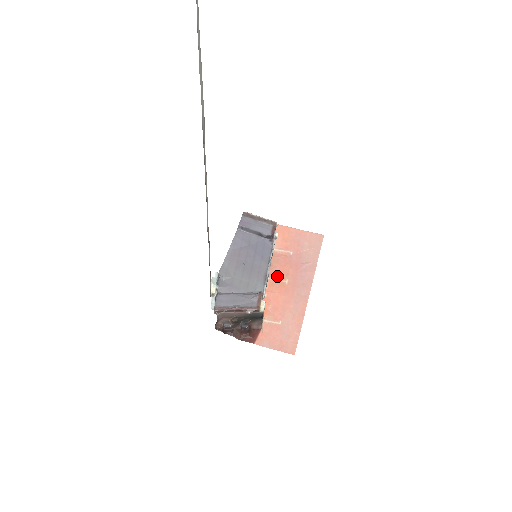
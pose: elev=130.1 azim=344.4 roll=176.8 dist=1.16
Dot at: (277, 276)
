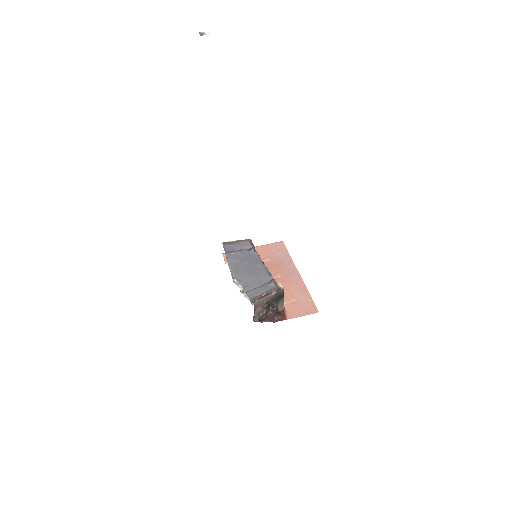
Dot at: occluded
